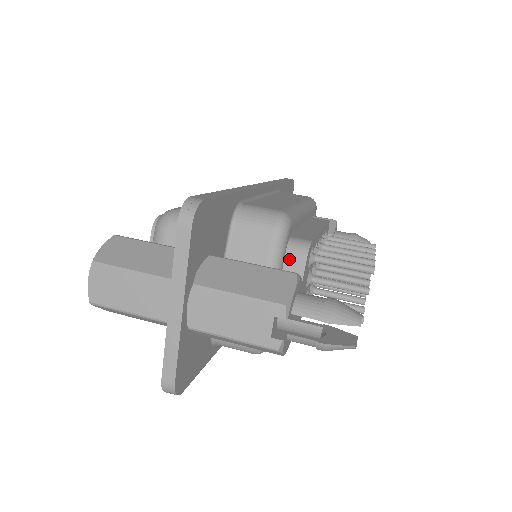
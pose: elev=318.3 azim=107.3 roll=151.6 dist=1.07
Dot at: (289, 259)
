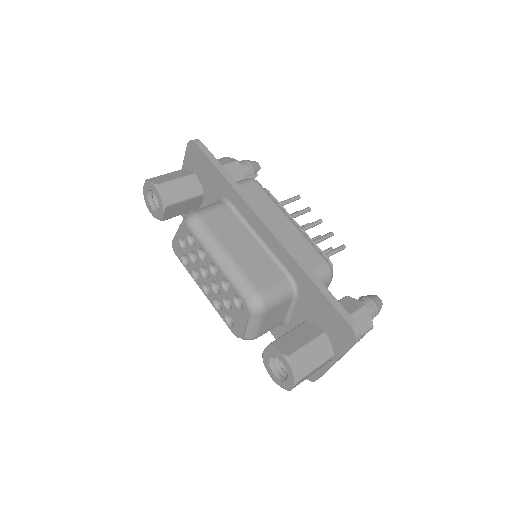
Dot at: occluded
